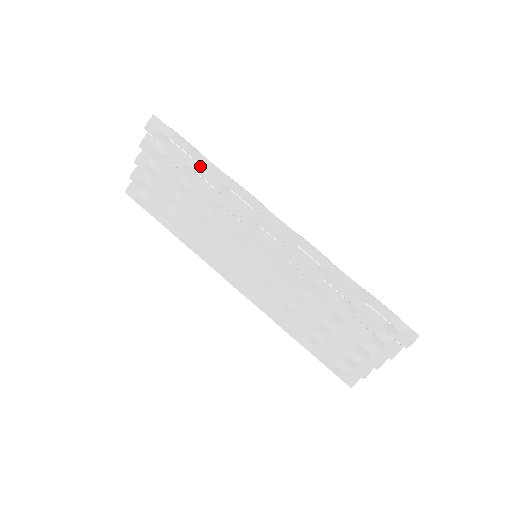
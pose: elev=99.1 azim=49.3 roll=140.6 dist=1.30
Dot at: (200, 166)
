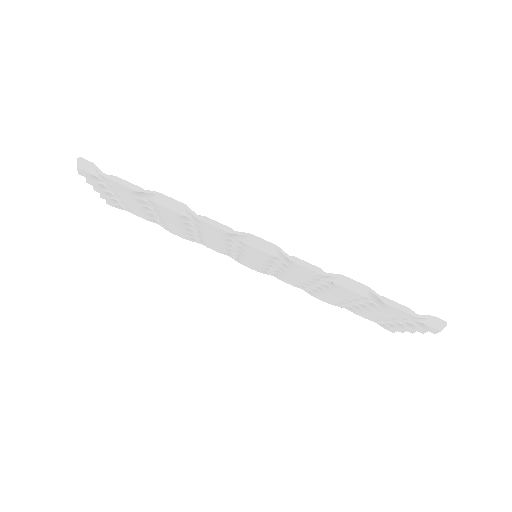
Dot at: (154, 203)
